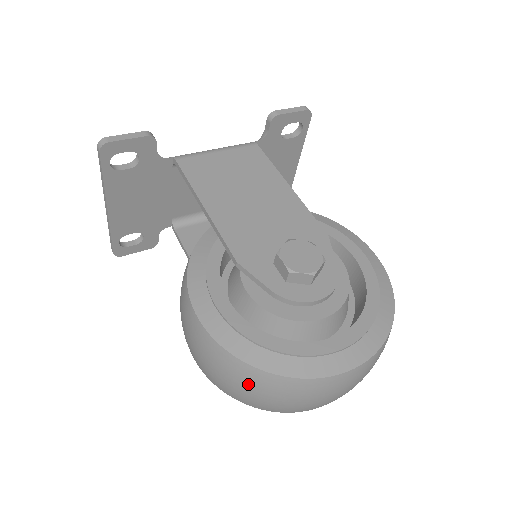
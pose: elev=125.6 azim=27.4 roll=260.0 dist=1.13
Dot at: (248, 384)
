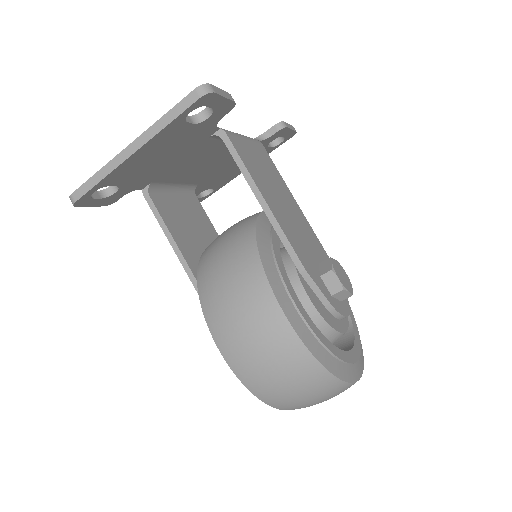
Dot at: (308, 386)
